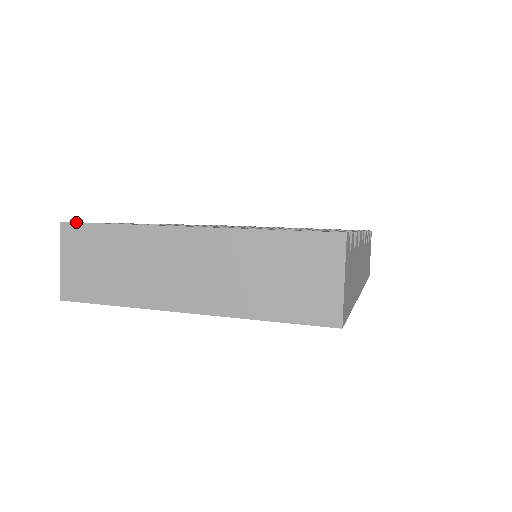
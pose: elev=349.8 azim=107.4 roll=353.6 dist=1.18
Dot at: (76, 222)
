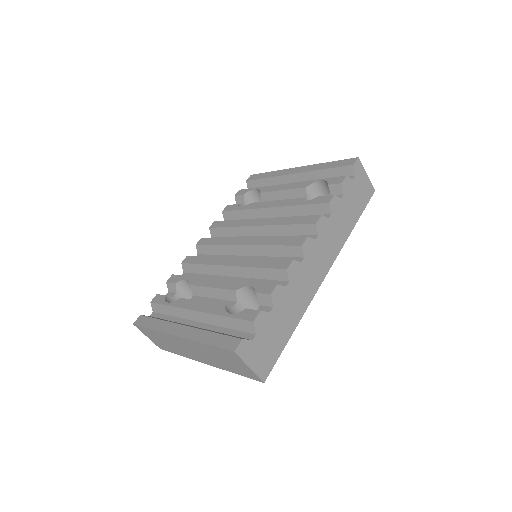
Dot at: (138, 325)
